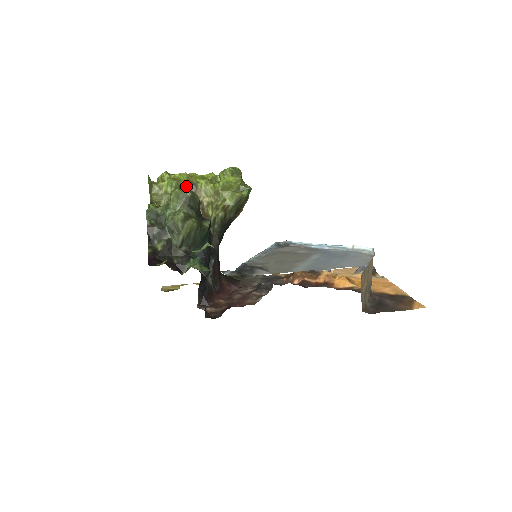
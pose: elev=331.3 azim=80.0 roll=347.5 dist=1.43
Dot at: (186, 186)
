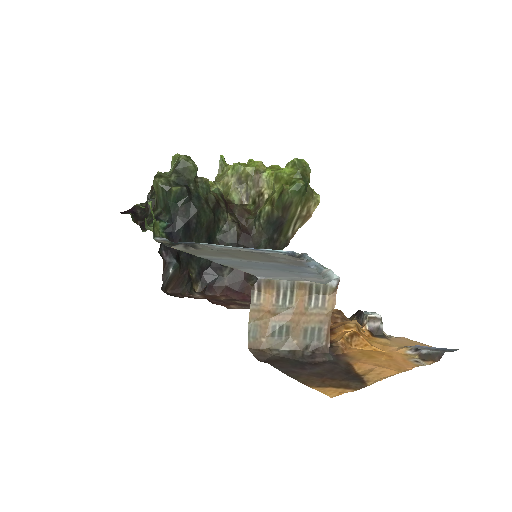
Dot at: (252, 173)
